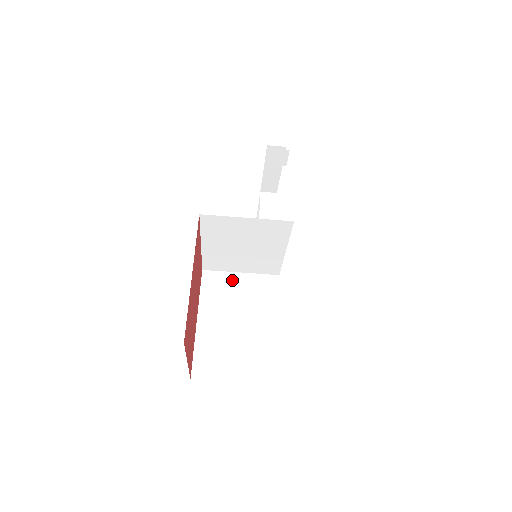
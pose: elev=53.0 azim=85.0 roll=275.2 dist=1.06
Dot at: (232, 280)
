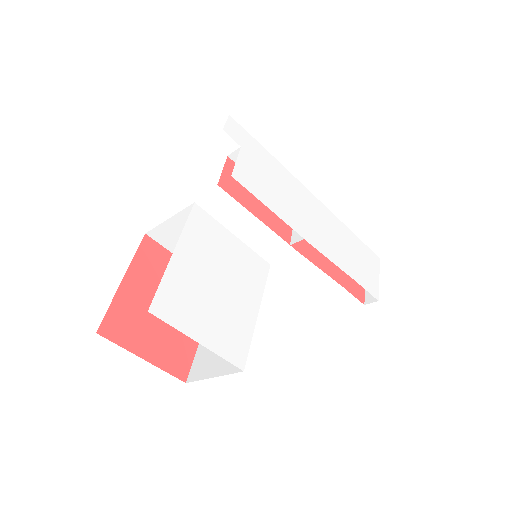
Dot at: occluded
